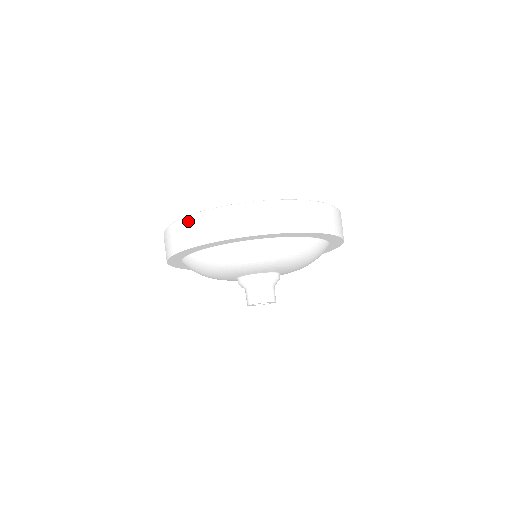
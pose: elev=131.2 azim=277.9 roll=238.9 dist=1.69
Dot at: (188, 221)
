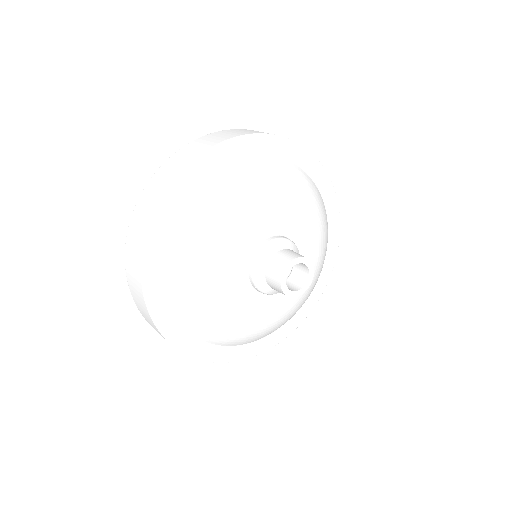
Dot at: (141, 198)
